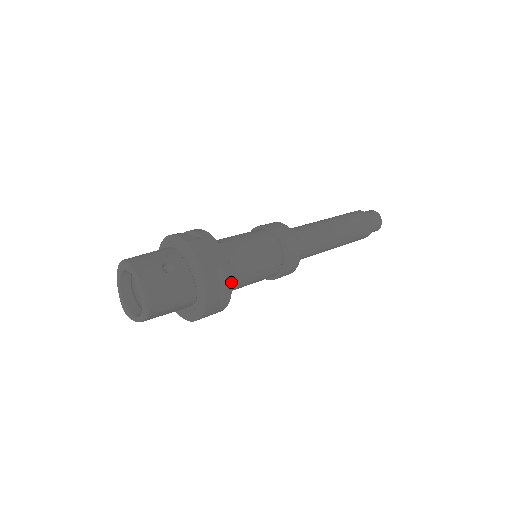
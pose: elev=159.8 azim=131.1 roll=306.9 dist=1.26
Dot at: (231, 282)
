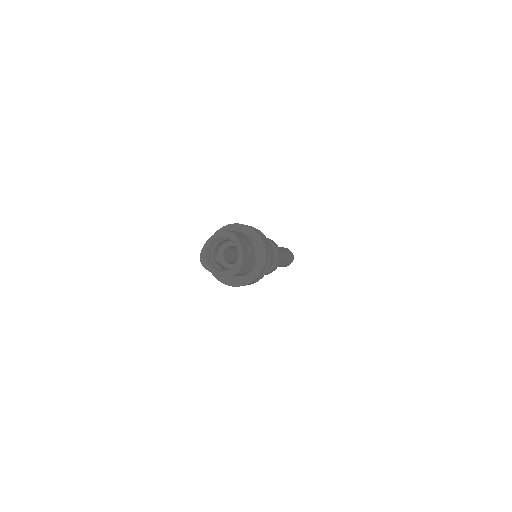
Dot at: occluded
